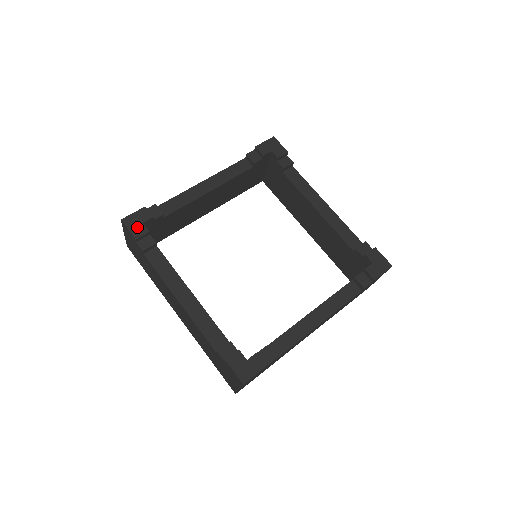
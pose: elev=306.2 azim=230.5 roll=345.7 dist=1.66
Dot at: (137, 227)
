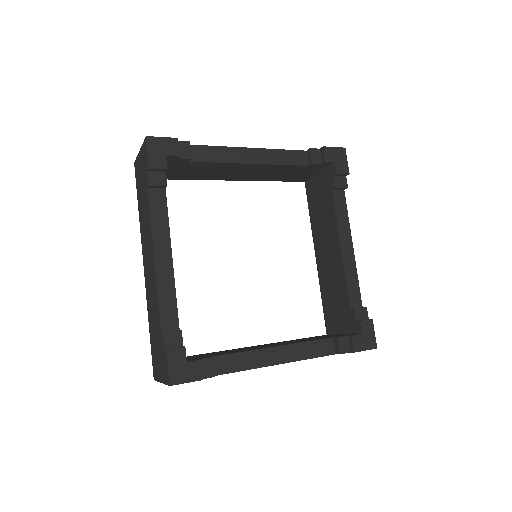
Dot at: (189, 371)
